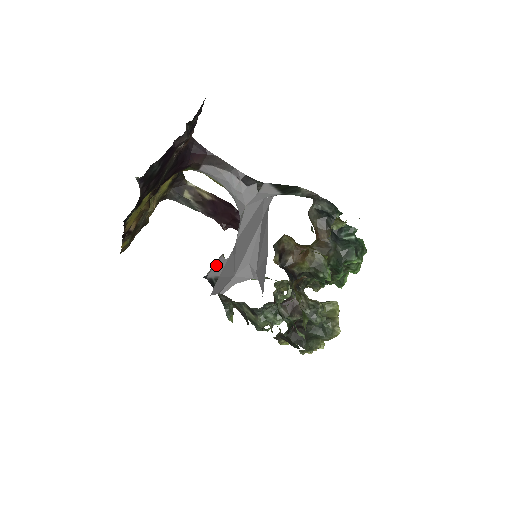
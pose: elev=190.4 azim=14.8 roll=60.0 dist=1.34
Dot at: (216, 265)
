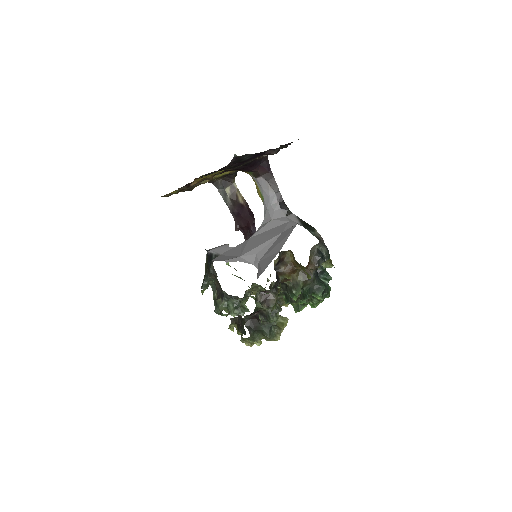
Dot at: (220, 247)
